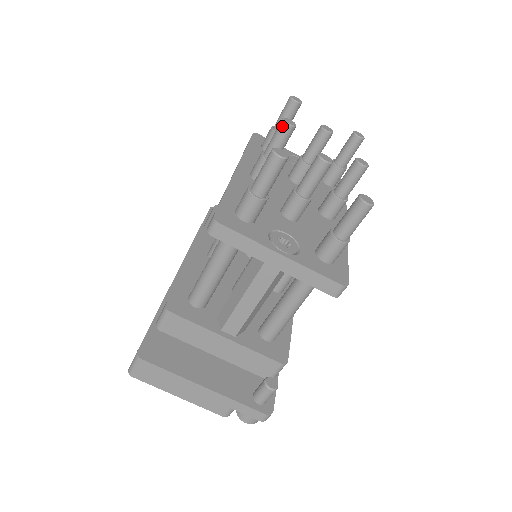
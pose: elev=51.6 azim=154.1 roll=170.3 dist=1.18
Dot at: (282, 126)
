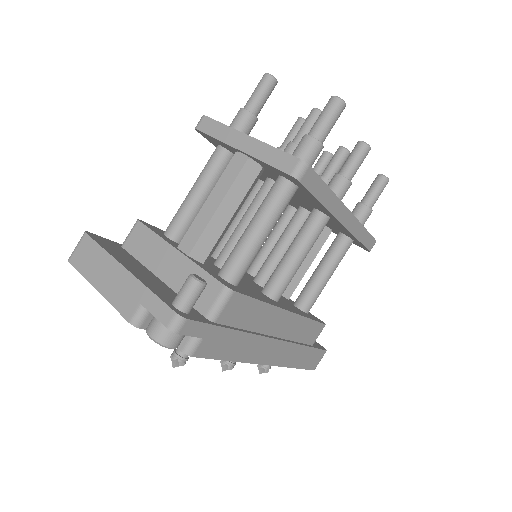
Dot at: (296, 121)
